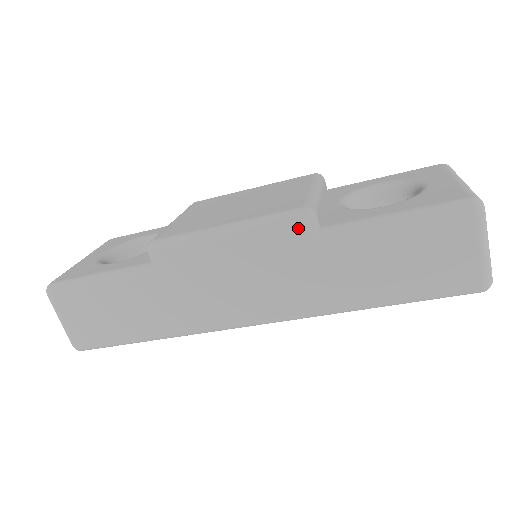
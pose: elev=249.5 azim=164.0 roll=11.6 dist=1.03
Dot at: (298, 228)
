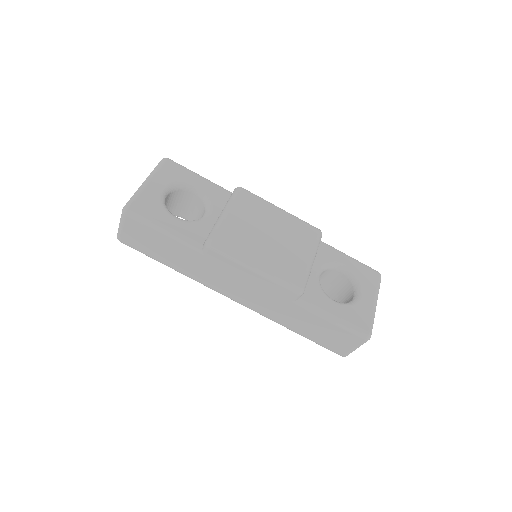
Dot at: (291, 294)
